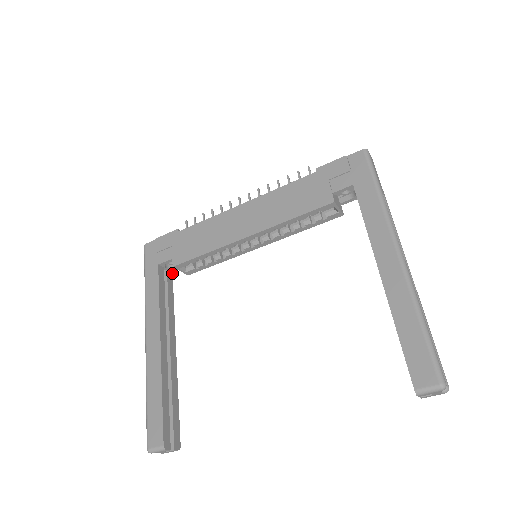
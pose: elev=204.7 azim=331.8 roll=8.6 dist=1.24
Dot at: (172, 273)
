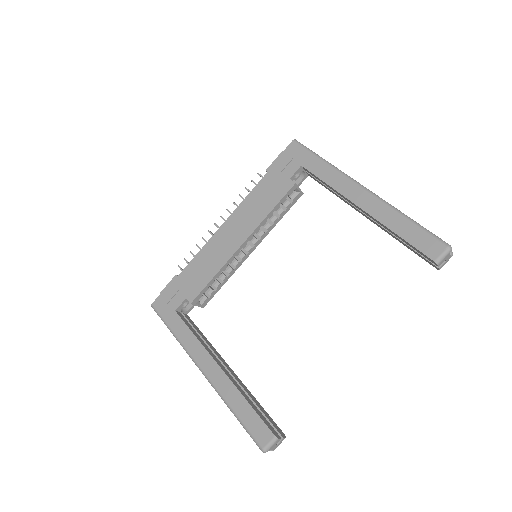
Dot at: (187, 315)
